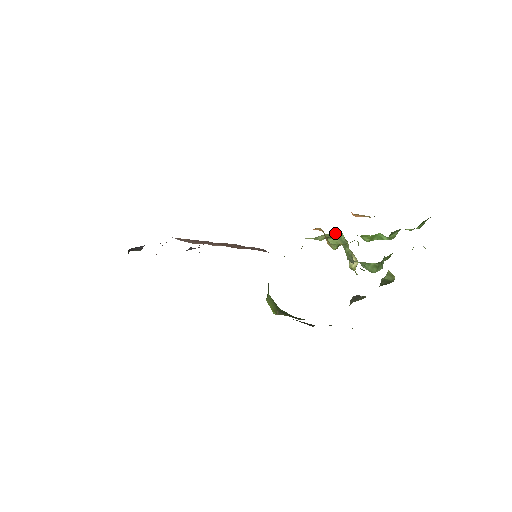
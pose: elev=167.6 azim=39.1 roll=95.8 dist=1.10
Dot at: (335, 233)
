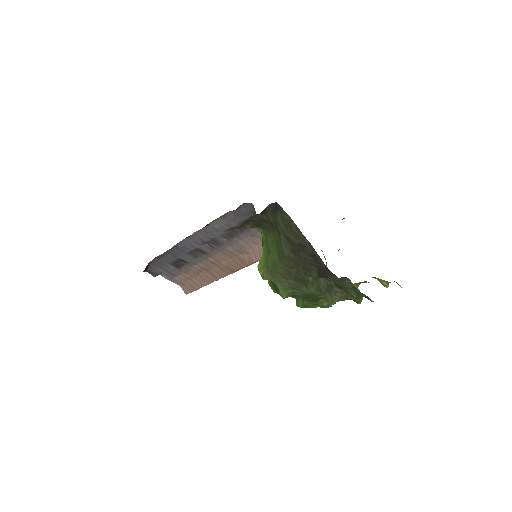
Dot at: occluded
